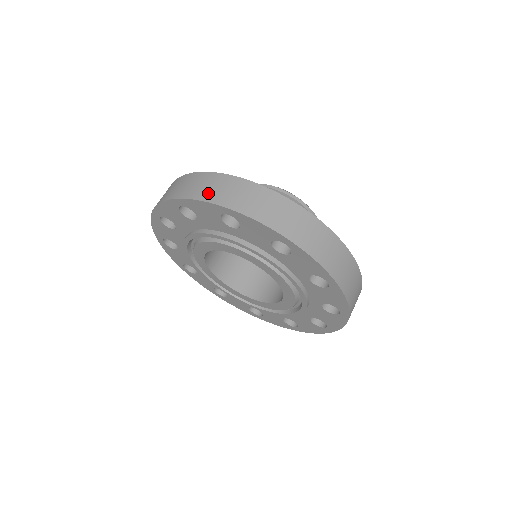
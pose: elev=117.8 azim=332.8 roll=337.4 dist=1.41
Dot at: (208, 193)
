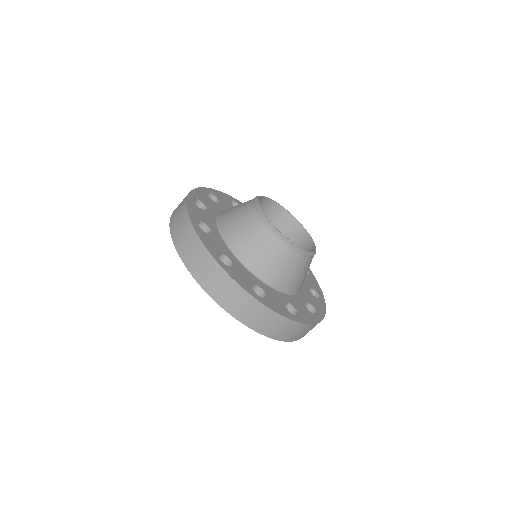
Dot at: (174, 223)
